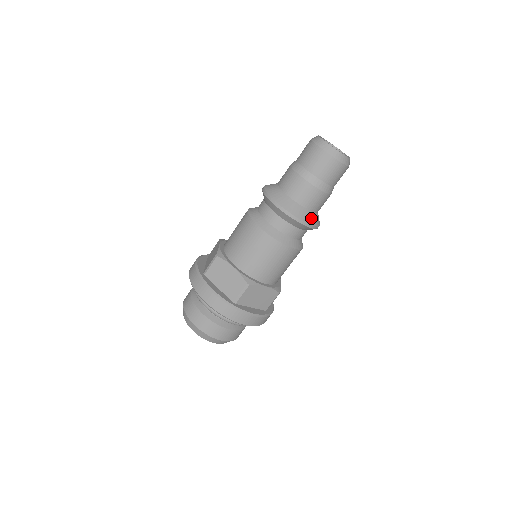
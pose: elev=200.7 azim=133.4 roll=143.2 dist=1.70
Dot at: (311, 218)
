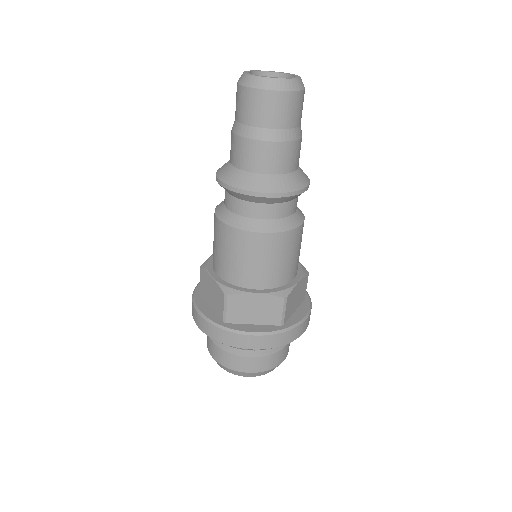
Dot at: (269, 184)
